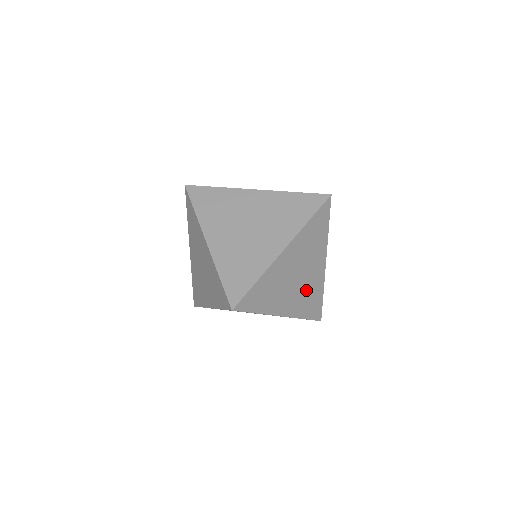
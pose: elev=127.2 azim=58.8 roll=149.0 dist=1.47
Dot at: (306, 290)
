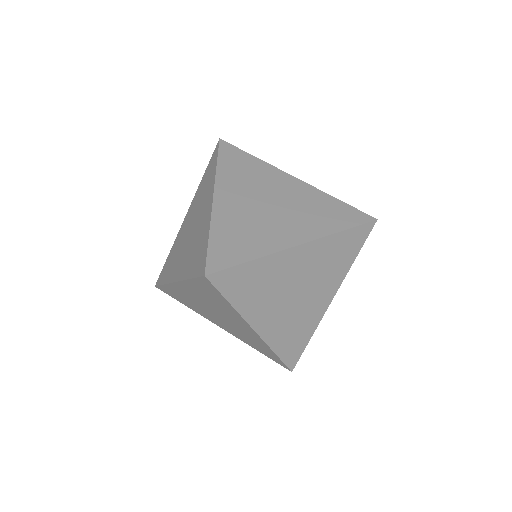
Dot at: (296, 318)
